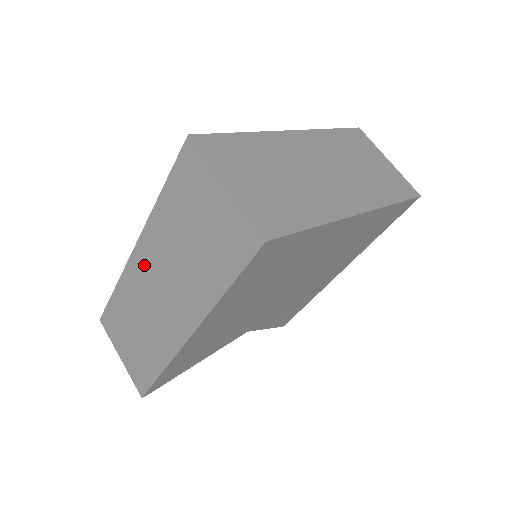
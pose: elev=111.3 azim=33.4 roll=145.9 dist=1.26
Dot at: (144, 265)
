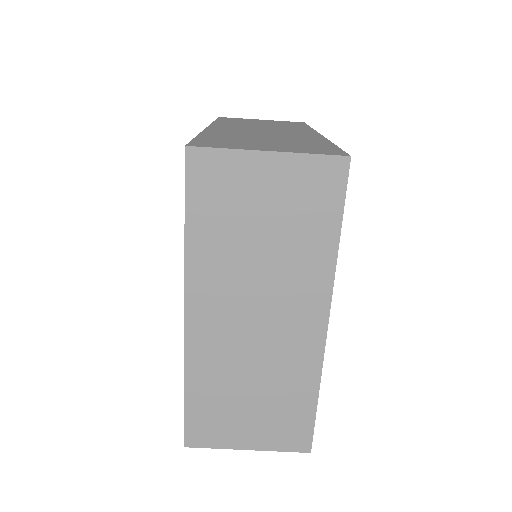
Dot at: occluded
